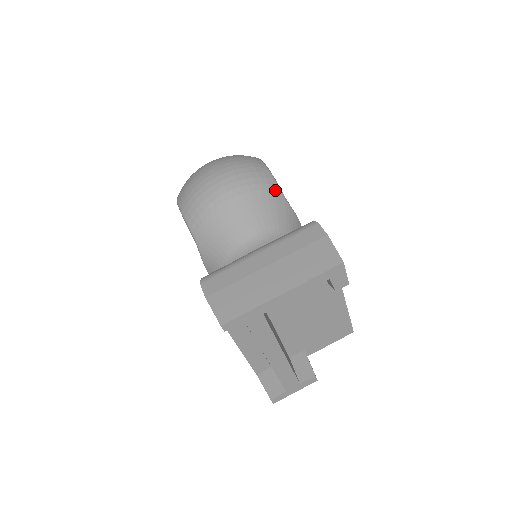
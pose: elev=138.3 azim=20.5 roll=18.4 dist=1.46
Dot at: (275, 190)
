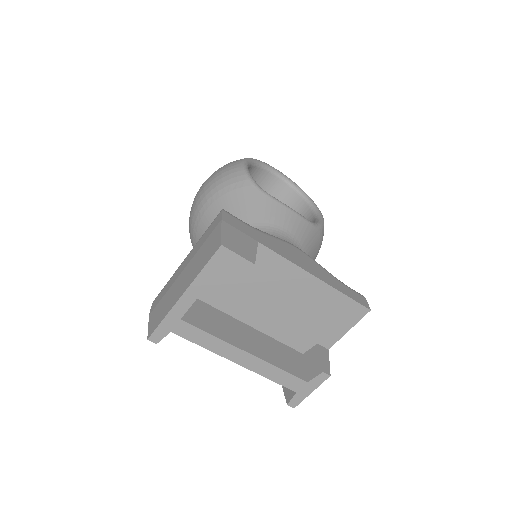
Dot at: (245, 185)
